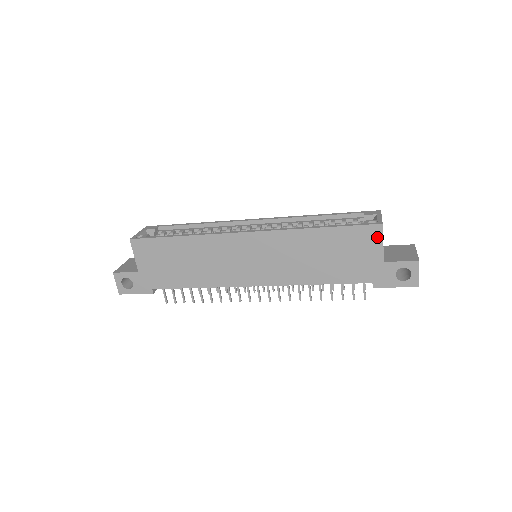
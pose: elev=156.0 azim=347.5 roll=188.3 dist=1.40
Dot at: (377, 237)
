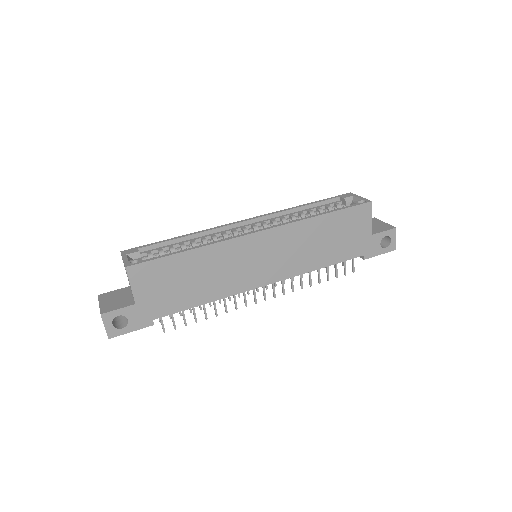
Dot at: (368, 214)
